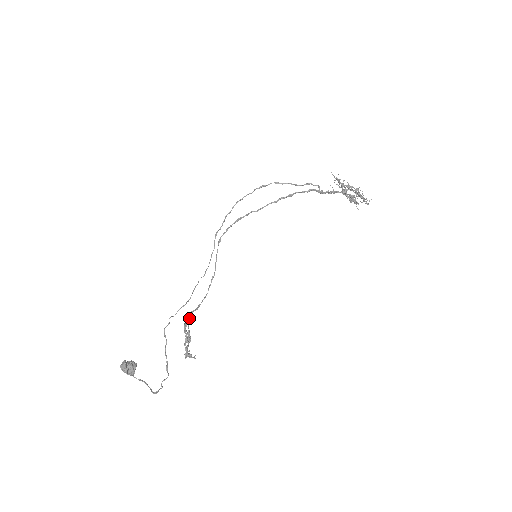
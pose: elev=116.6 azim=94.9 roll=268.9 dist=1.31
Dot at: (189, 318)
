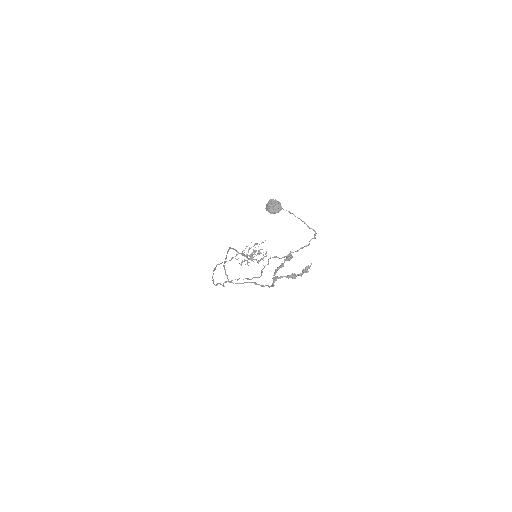
Dot at: (276, 277)
